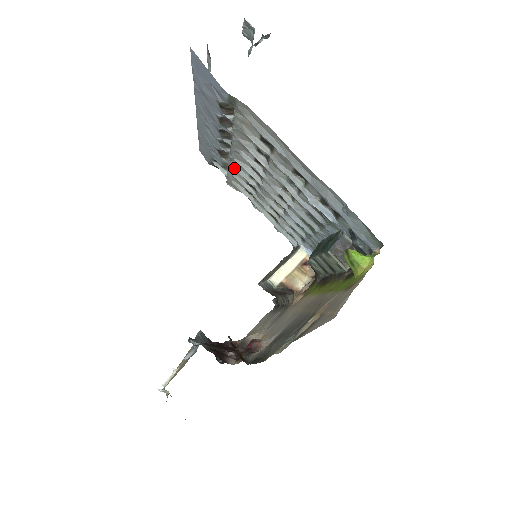
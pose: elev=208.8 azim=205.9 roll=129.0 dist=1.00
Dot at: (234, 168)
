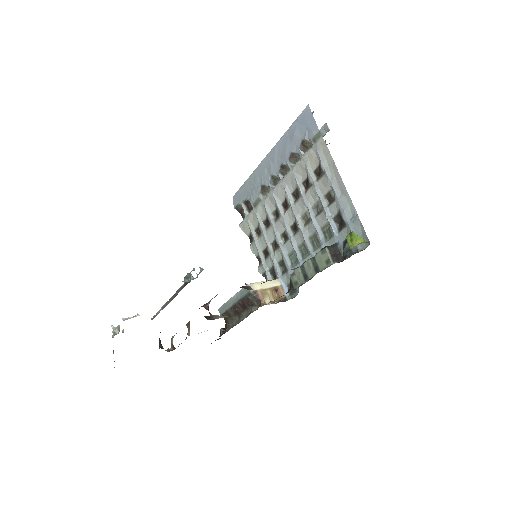
Dot at: (264, 204)
